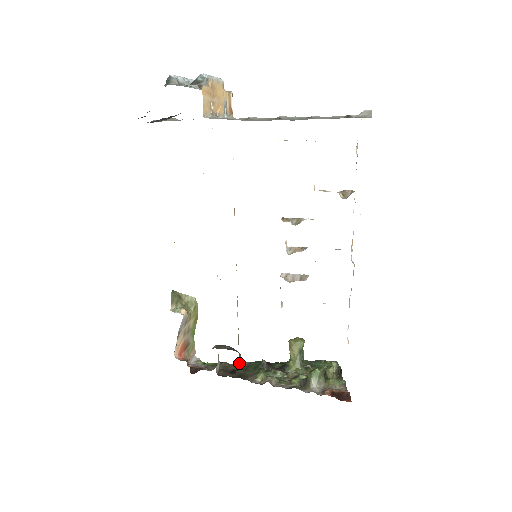
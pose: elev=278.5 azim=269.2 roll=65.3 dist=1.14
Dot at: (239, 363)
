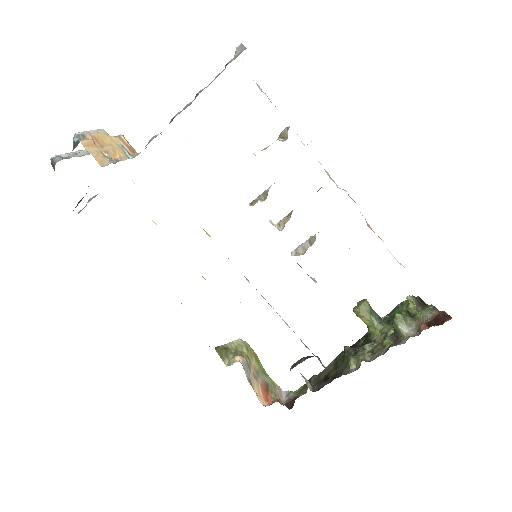
Dot at: (323, 365)
